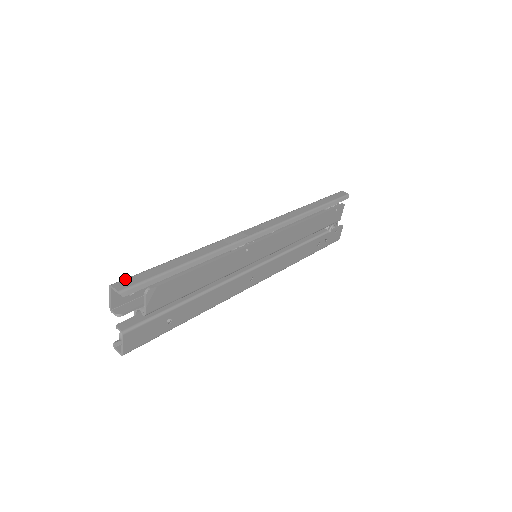
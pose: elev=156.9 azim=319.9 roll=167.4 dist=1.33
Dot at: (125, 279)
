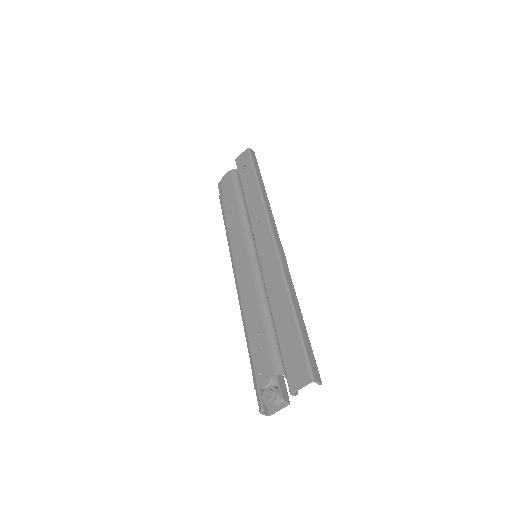
Dot at: (311, 366)
